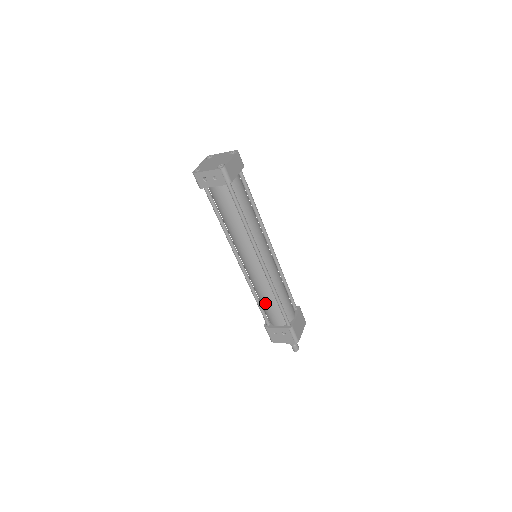
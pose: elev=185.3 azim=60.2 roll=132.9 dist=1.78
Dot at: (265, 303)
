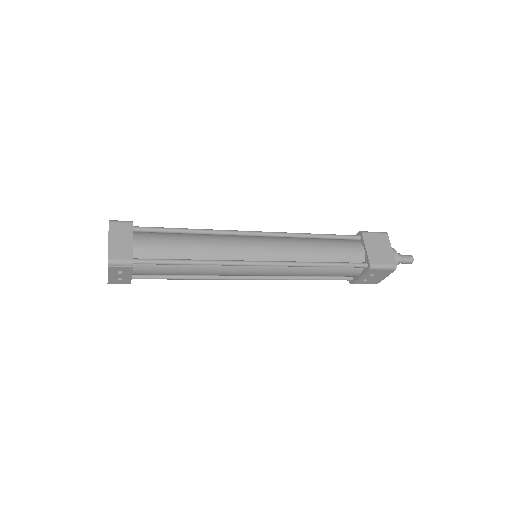
Dot at: occluded
